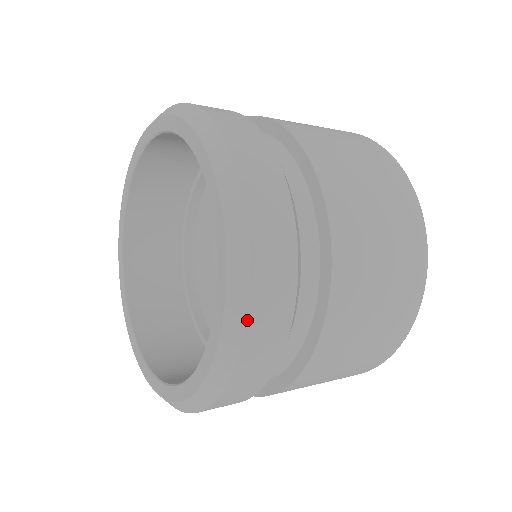
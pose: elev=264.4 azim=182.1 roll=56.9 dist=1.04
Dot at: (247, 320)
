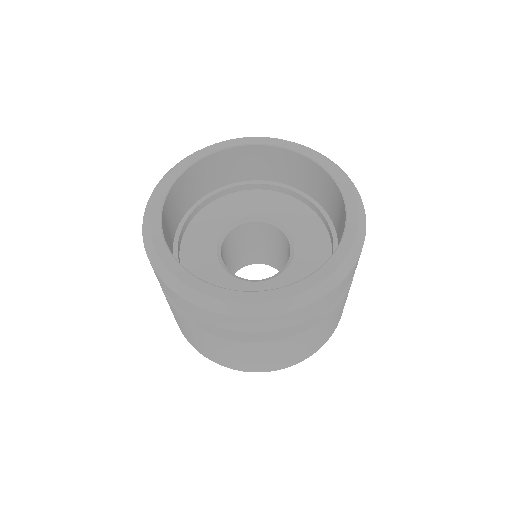
Dot at: occluded
